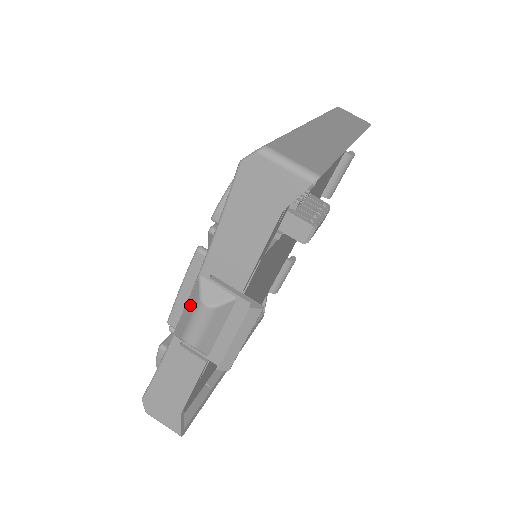
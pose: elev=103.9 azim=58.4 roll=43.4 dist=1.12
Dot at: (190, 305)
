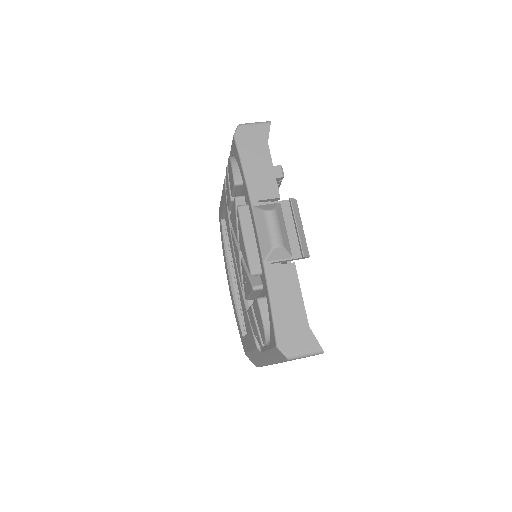
Dot at: (261, 226)
